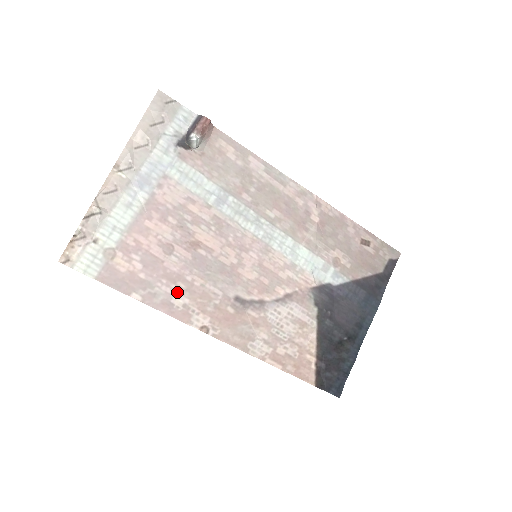
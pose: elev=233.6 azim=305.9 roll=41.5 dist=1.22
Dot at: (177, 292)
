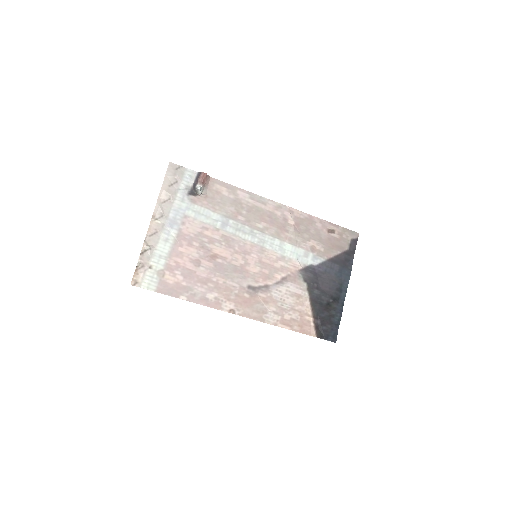
Dot at: (209, 290)
